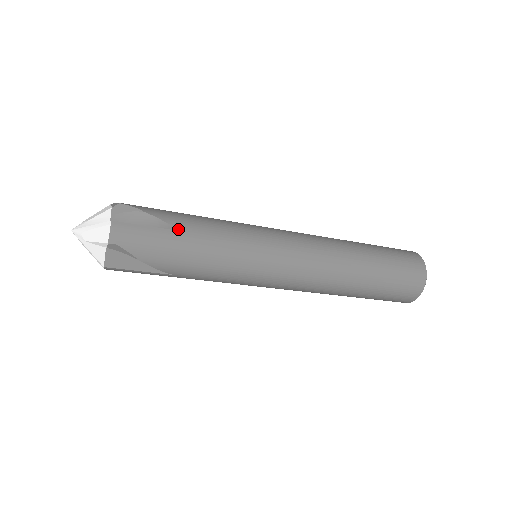
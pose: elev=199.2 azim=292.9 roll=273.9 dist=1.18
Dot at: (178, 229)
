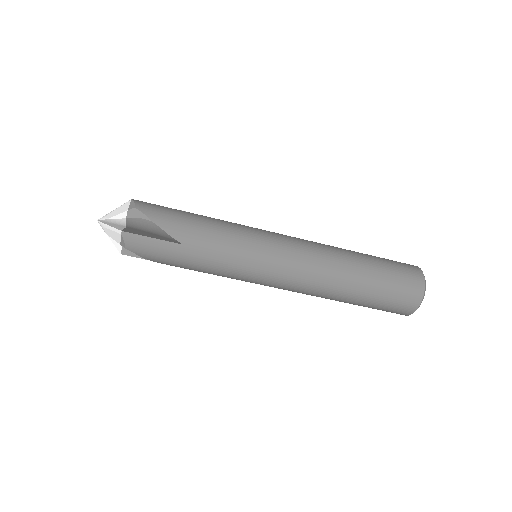
Dot at: (185, 212)
